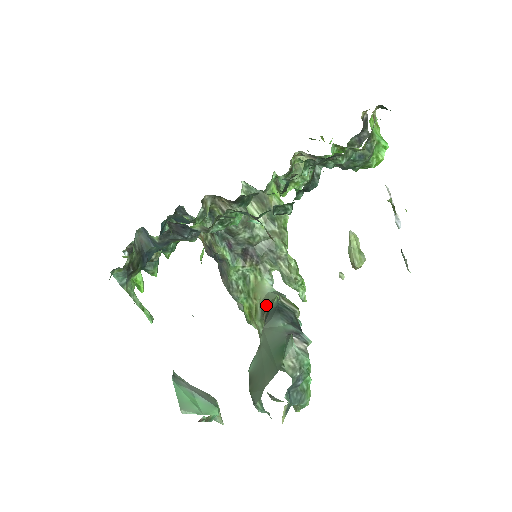
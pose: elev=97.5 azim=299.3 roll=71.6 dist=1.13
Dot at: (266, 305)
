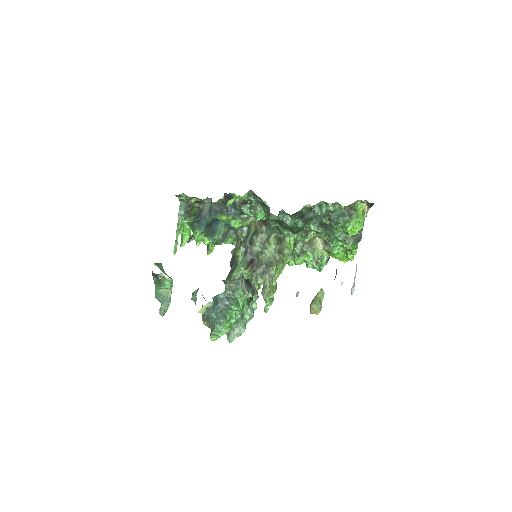
Dot at: occluded
